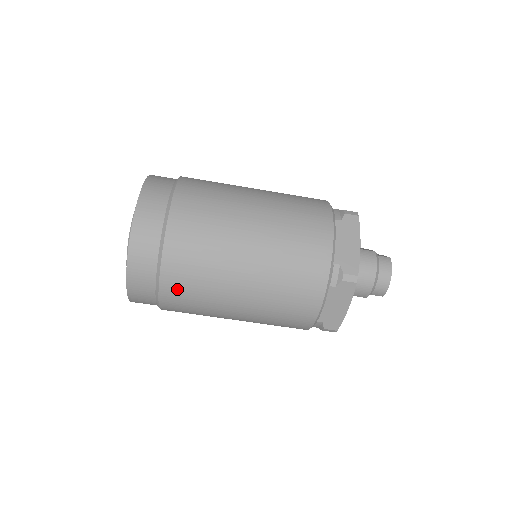
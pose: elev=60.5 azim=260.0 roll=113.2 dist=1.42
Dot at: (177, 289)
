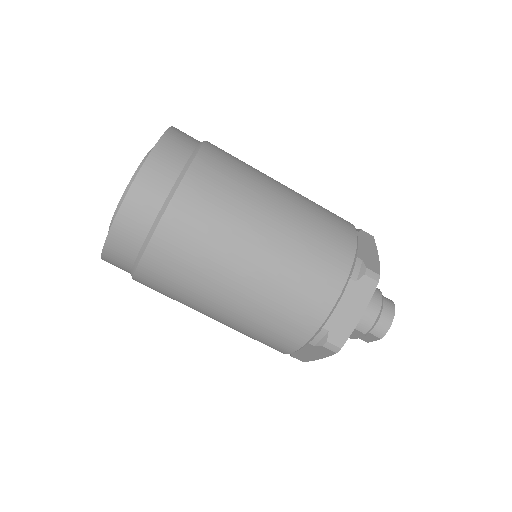
Dot at: (184, 224)
